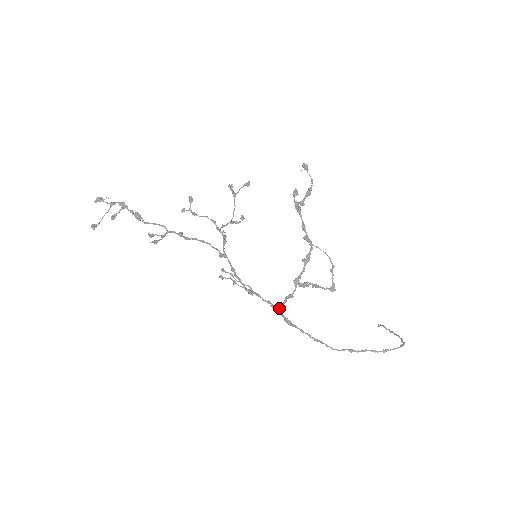
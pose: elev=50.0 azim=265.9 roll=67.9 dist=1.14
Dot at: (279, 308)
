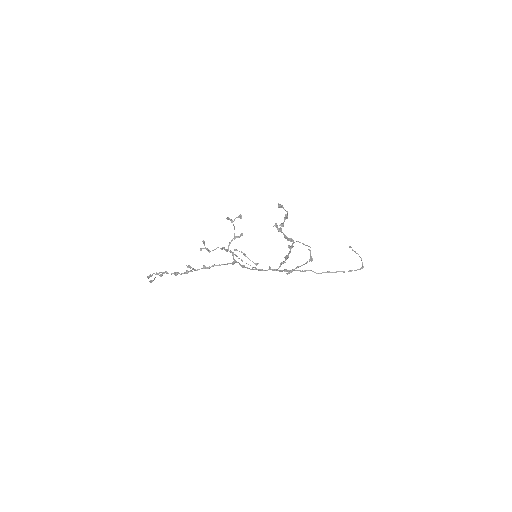
Dot at: (277, 269)
